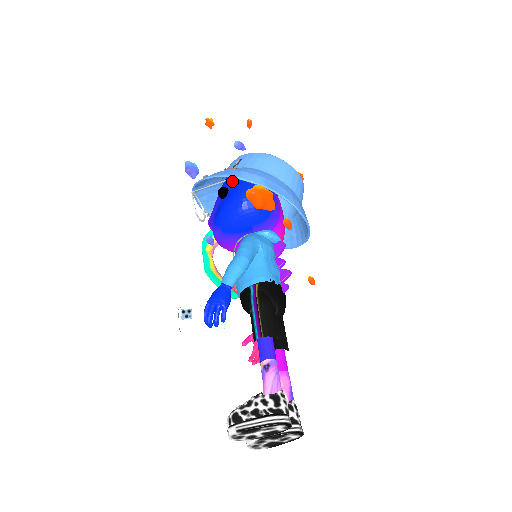
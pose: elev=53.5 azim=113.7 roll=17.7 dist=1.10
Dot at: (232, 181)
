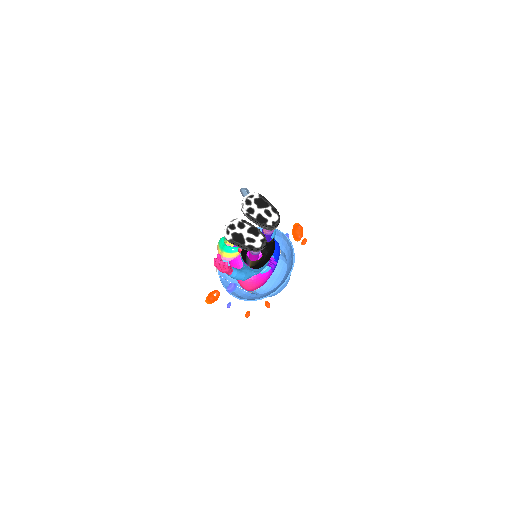
Dot at: occluded
